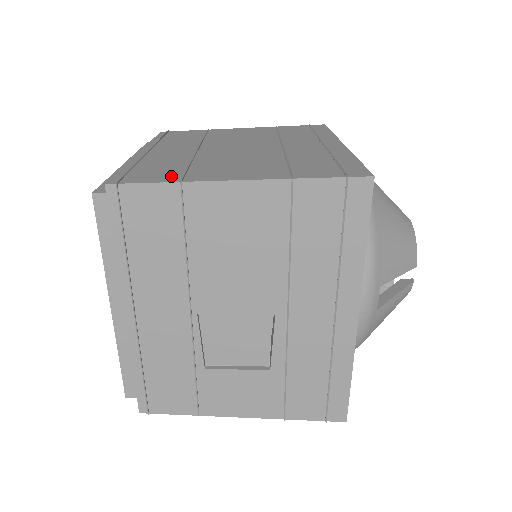
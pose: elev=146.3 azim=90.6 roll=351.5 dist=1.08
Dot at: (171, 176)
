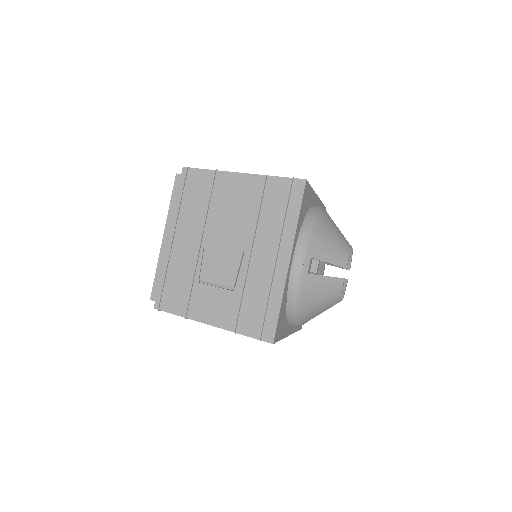
Dot at: occluded
